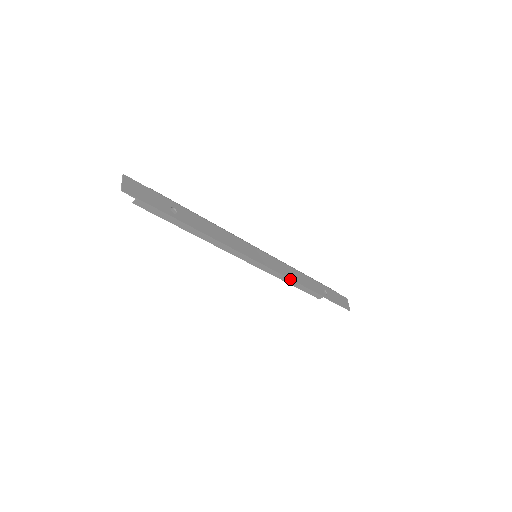
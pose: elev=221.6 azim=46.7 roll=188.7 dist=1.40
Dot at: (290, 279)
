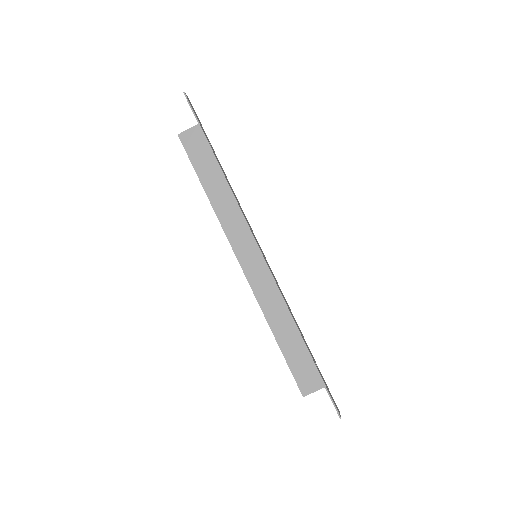
Dot at: (283, 298)
